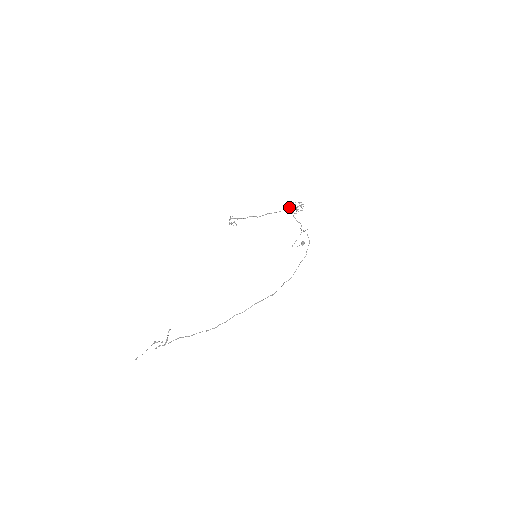
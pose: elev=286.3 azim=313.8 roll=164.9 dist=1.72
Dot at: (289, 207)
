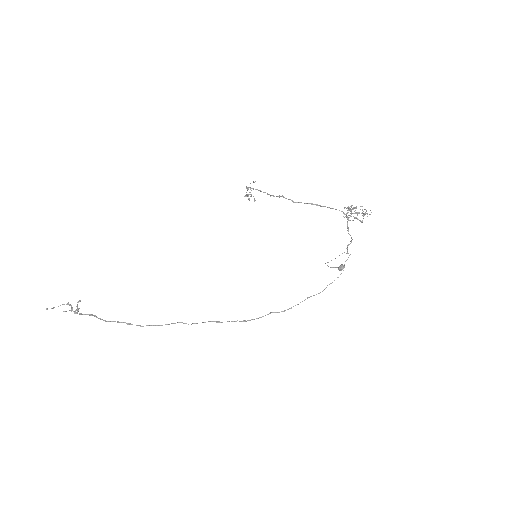
Dot at: (344, 208)
